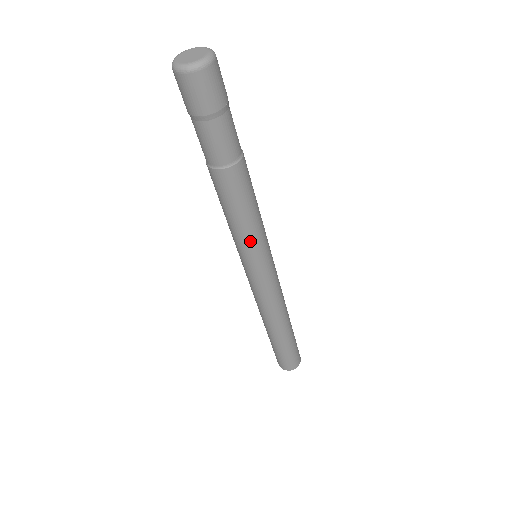
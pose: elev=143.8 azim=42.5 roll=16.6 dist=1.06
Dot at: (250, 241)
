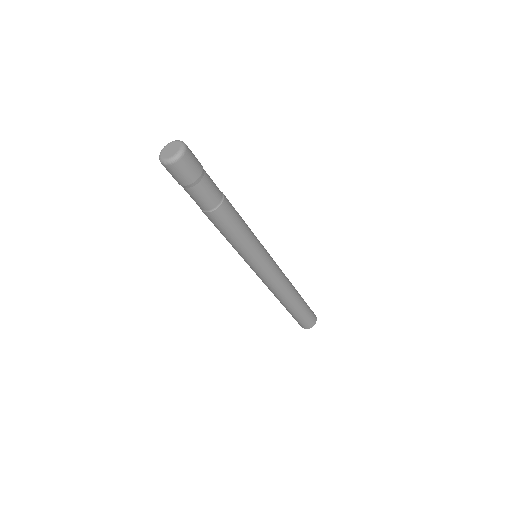
Dot at: (251, 246)
